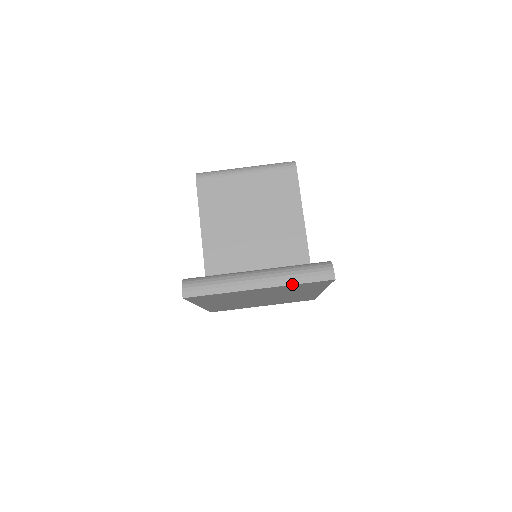
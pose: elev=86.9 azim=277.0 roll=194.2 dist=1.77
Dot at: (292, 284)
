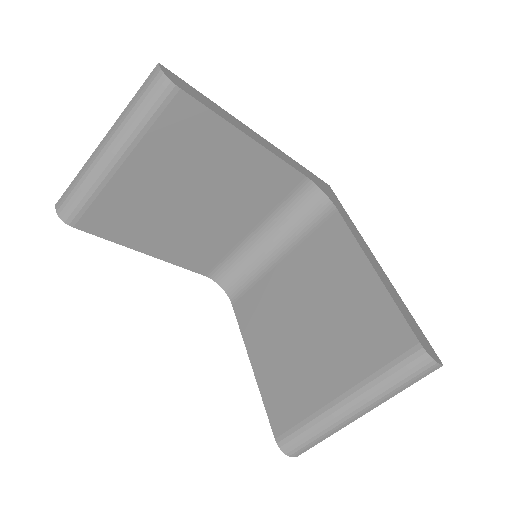
Dot at: occluded
